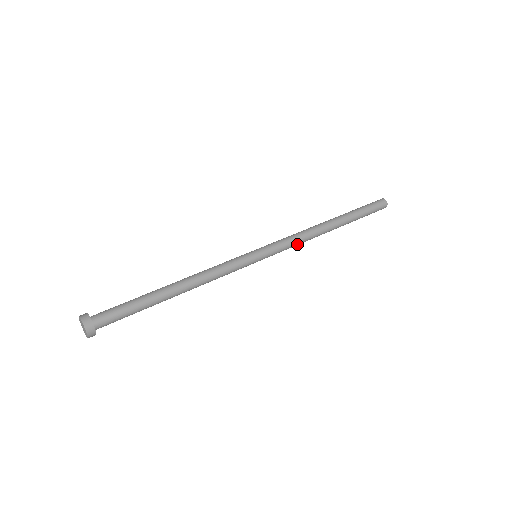
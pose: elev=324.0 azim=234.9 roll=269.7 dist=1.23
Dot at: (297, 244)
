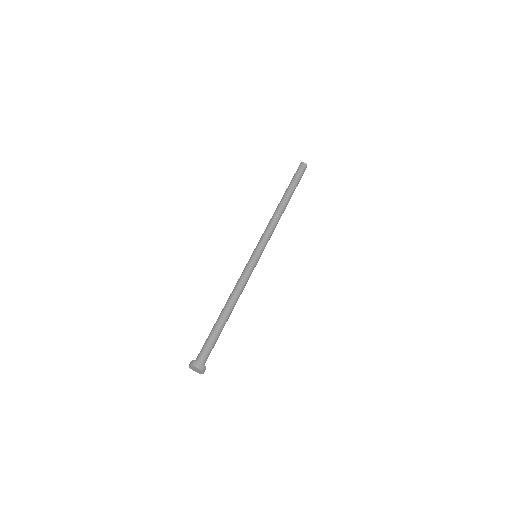
Dot at: occluded
